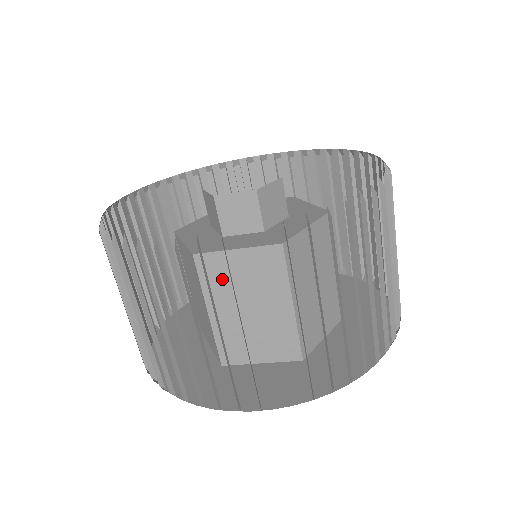
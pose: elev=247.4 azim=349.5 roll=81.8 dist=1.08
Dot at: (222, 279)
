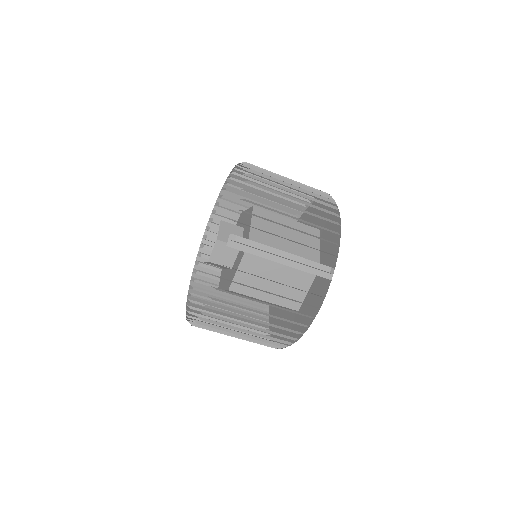
Dot at: occluded
